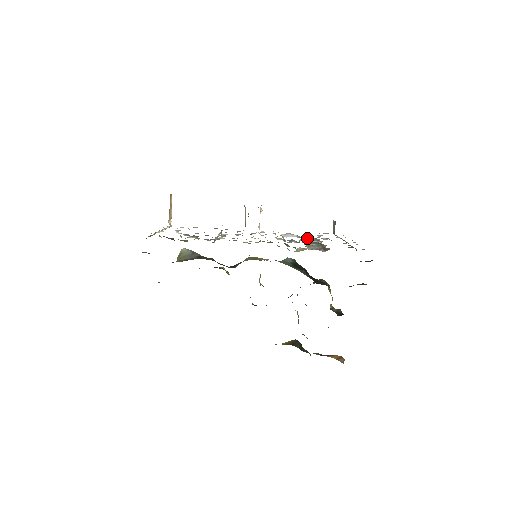
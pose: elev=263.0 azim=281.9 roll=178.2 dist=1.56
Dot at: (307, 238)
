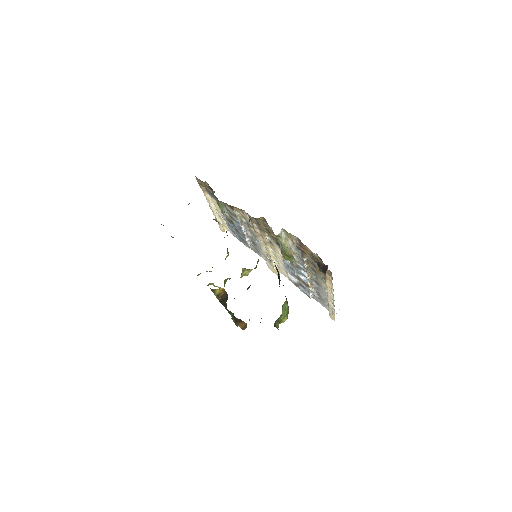
Dot at: occluded
